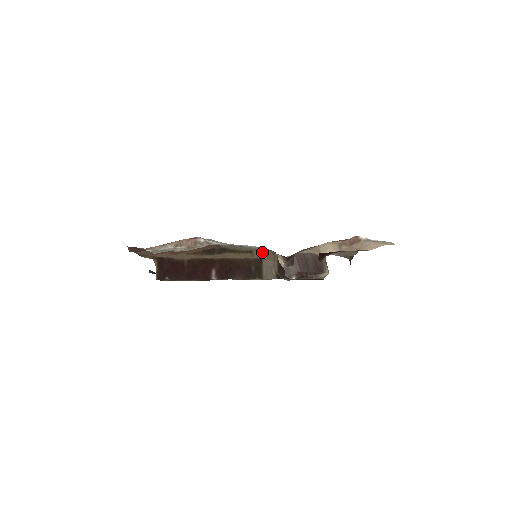
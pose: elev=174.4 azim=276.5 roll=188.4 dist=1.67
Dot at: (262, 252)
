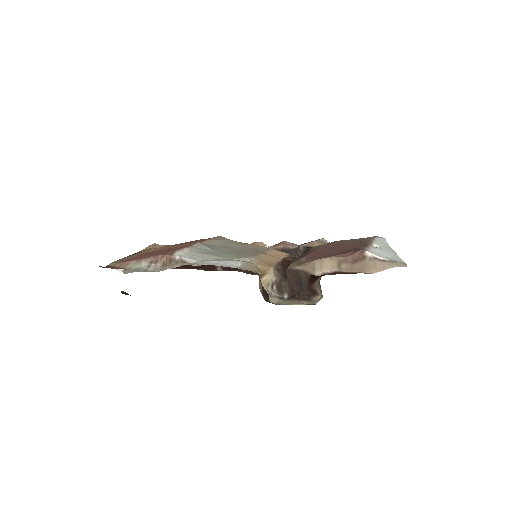
Dot at: occluded
